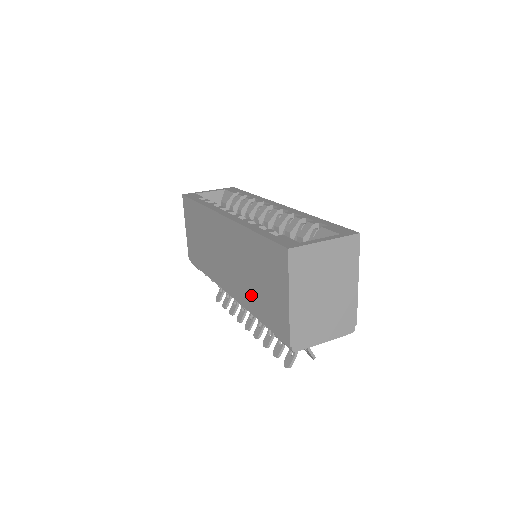
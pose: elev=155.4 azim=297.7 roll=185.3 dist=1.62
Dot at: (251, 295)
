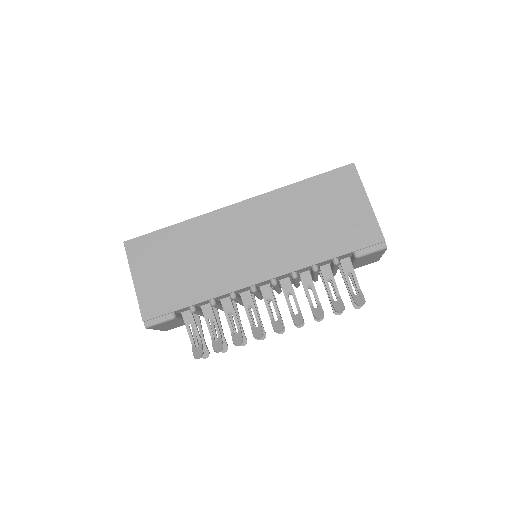
Dot at: (310, 244)
